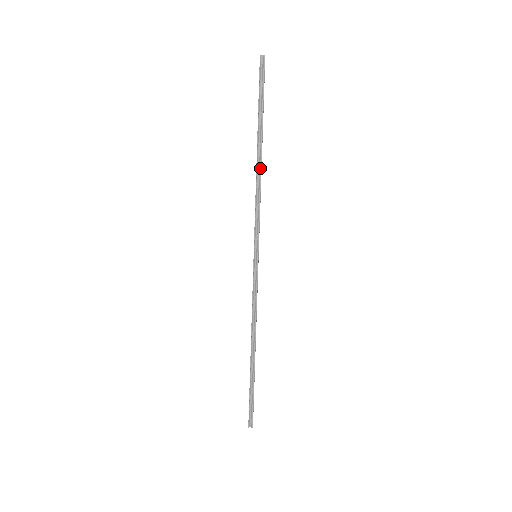
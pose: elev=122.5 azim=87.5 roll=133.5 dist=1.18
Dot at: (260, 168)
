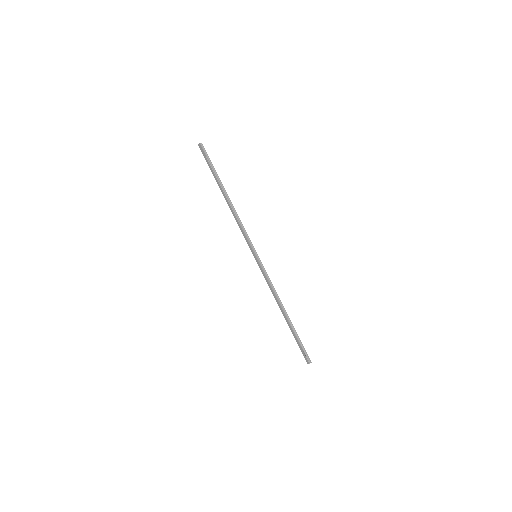
Dot at: (232, 204)
